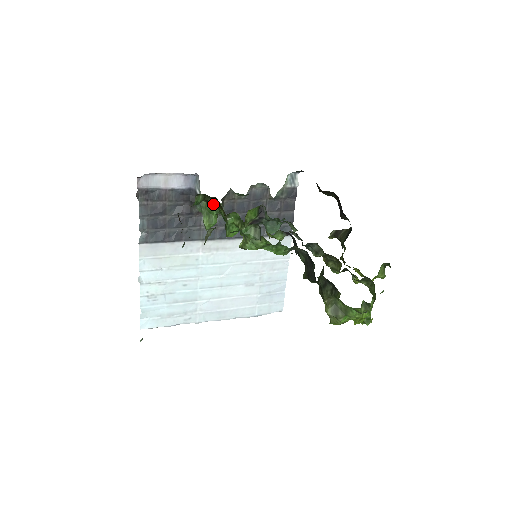
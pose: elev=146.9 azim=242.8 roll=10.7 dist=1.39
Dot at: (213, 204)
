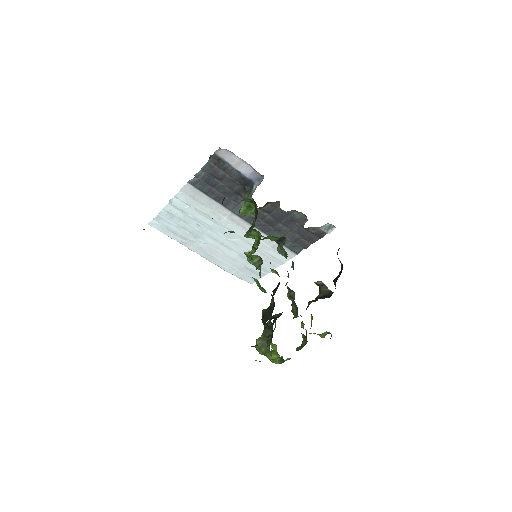
Dot at: (256, 205)
